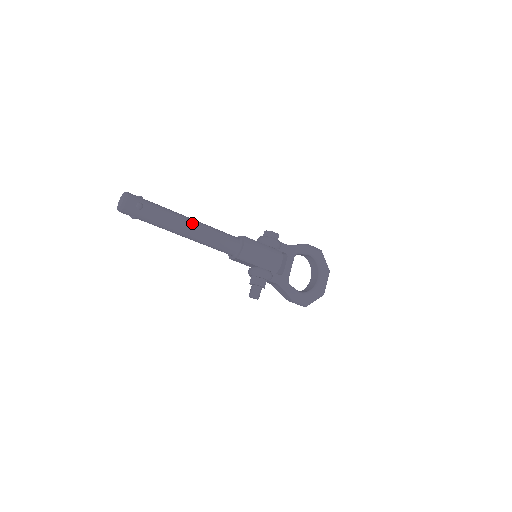
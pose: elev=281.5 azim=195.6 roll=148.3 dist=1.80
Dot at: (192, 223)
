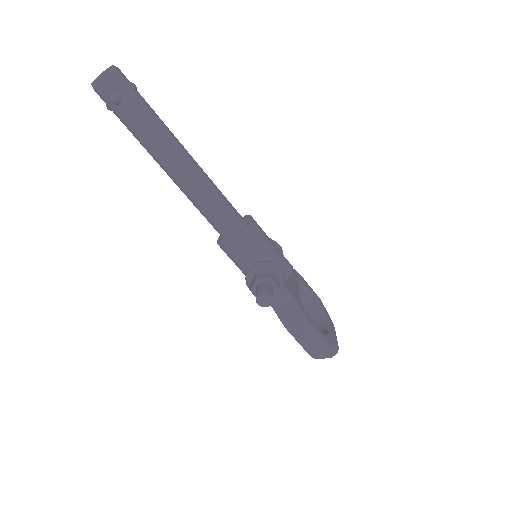
Dot at: (190, 155)
